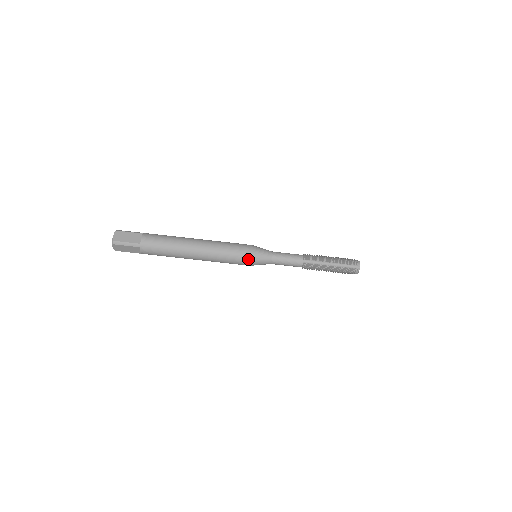
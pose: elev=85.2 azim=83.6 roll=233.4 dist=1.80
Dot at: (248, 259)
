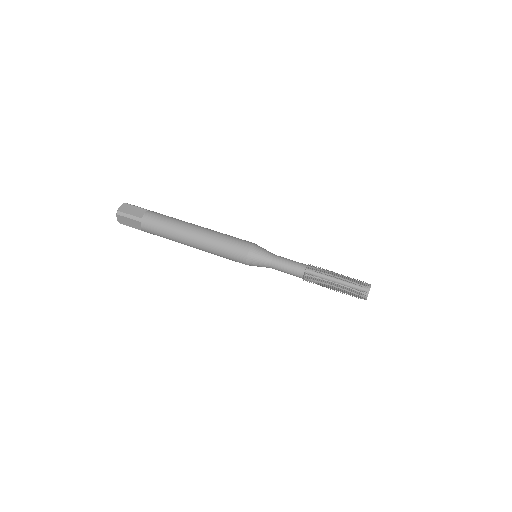
Dot at: (245, 255)
